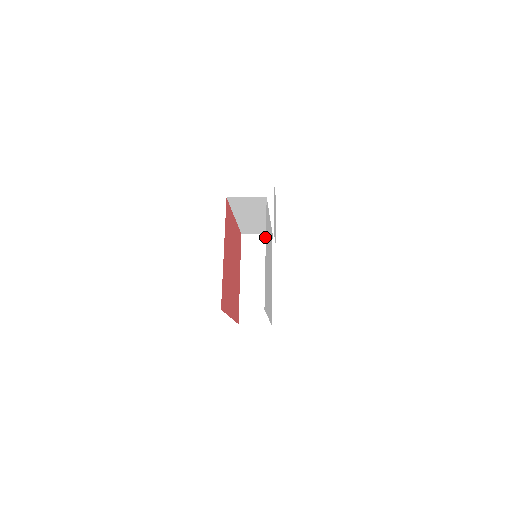
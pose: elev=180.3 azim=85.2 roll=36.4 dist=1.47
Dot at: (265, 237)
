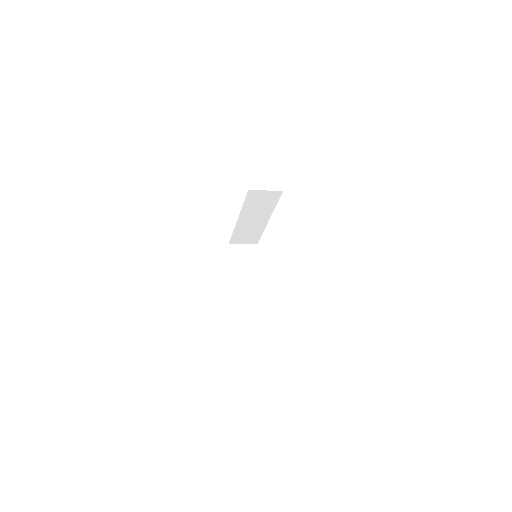
Dot at: (251, 247)
